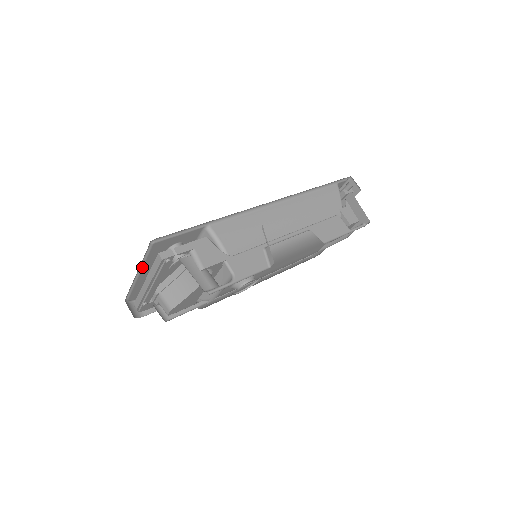
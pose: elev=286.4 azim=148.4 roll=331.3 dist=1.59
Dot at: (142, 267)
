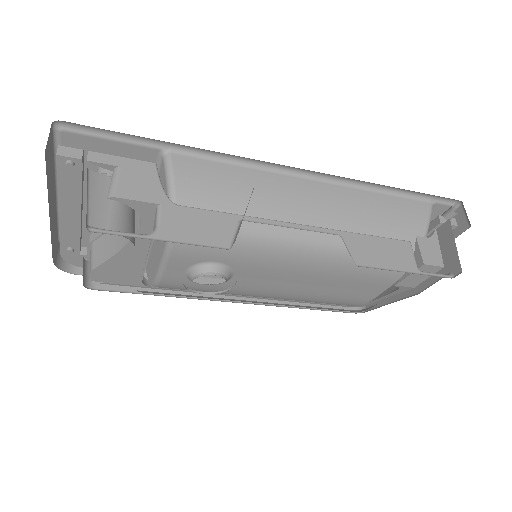
Dot at: occluded
